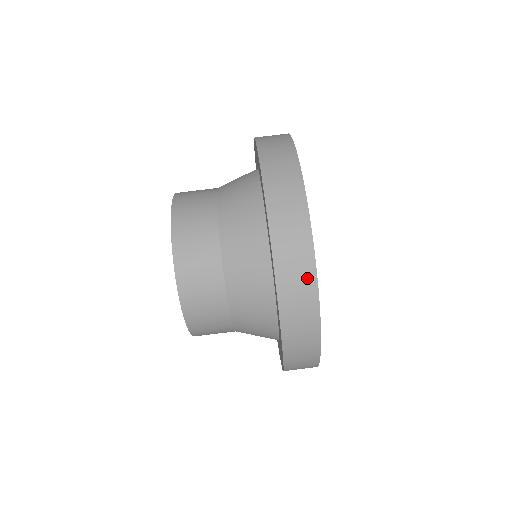
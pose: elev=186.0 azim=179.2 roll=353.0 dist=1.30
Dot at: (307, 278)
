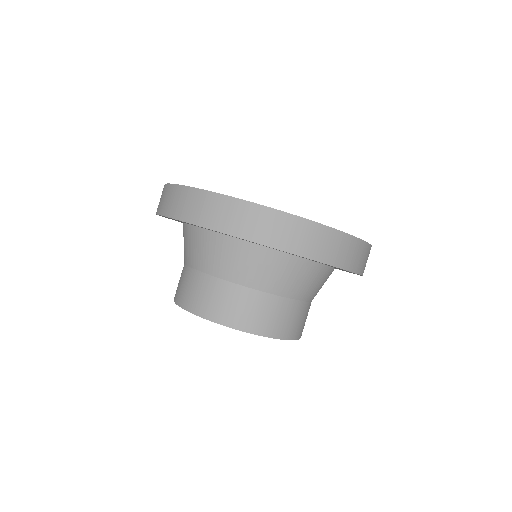
Dot at: occluded
